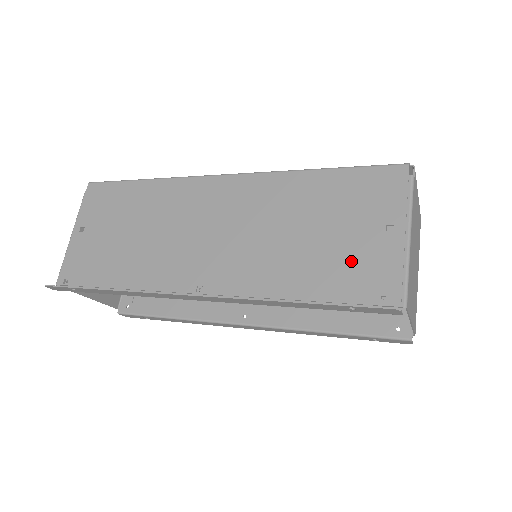
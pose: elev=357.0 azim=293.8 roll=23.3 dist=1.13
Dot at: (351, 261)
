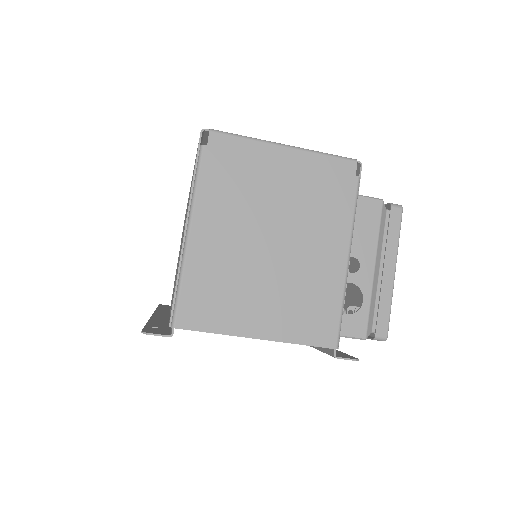
Dot at: (177, 271)
